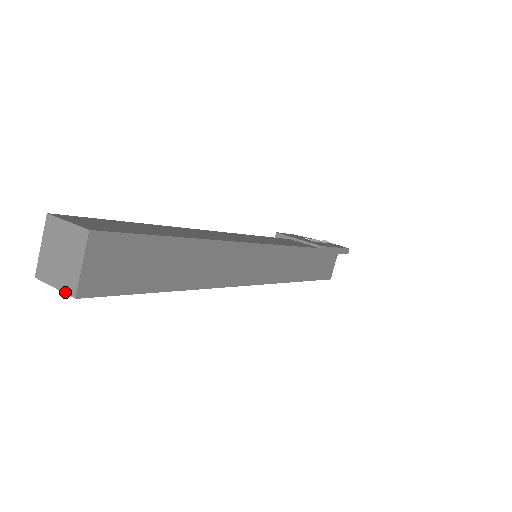
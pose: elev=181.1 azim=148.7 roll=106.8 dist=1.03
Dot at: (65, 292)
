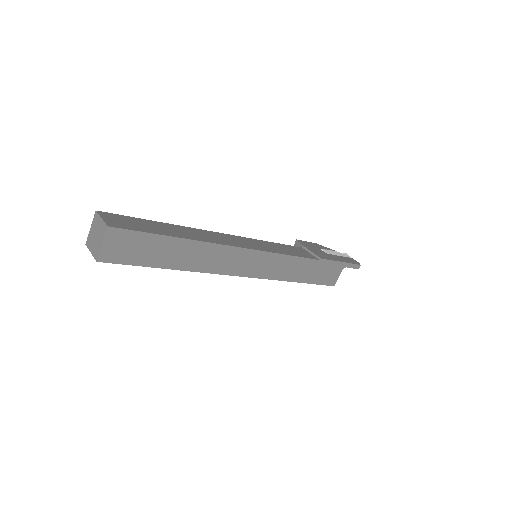
Dot at: (94, 257)
